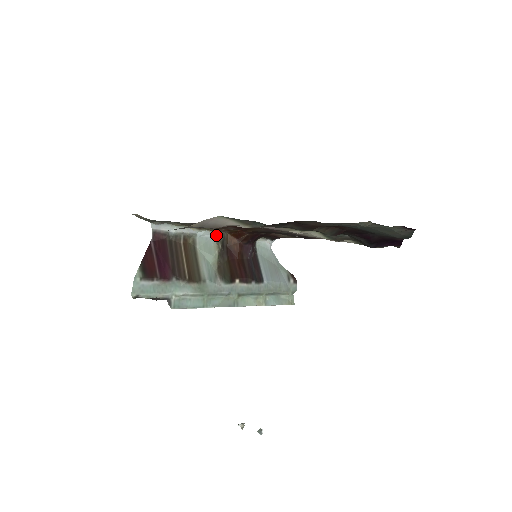
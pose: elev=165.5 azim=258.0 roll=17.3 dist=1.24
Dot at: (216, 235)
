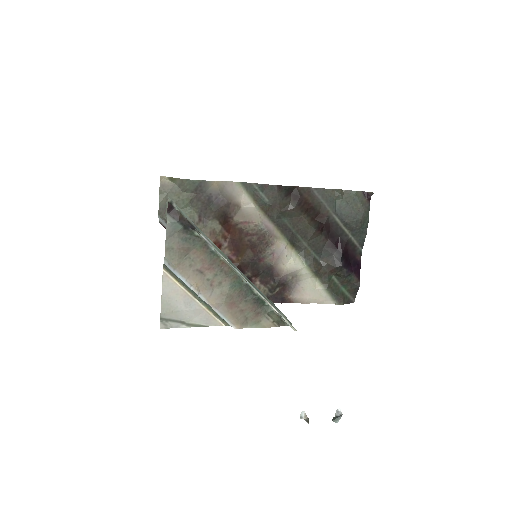
Dot at: occluded
